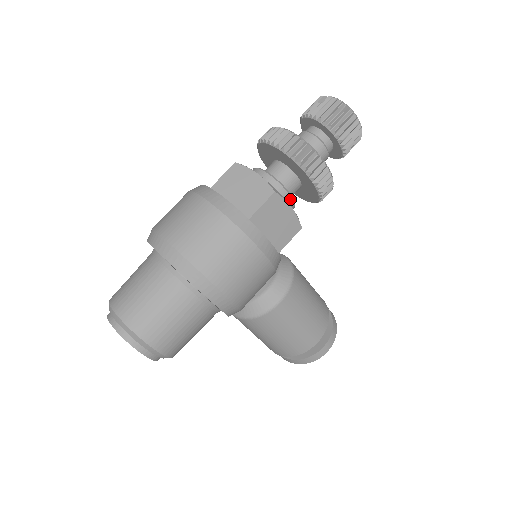
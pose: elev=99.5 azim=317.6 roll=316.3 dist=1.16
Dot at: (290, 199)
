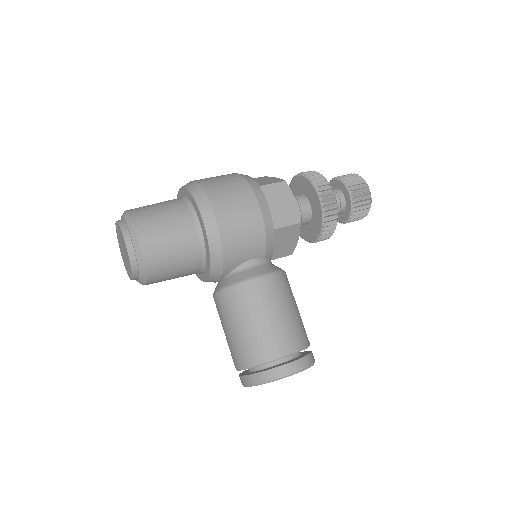
Dot at: (298, 208)
